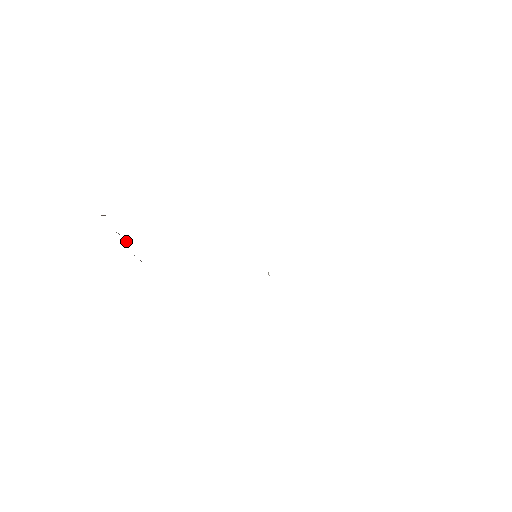
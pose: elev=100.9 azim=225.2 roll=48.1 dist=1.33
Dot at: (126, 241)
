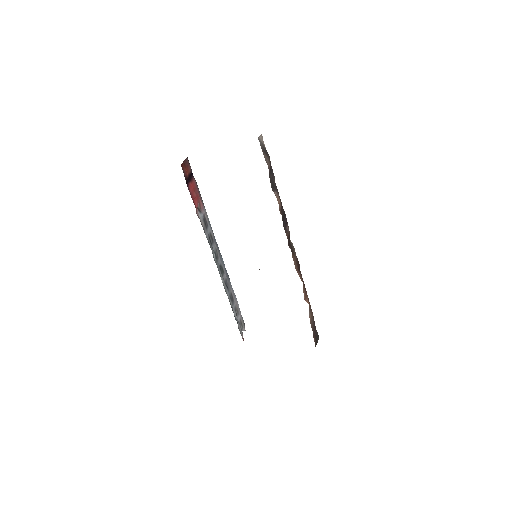
Dot at: occluded
